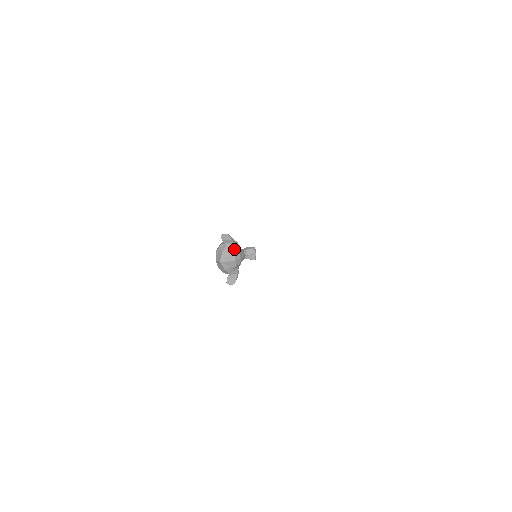
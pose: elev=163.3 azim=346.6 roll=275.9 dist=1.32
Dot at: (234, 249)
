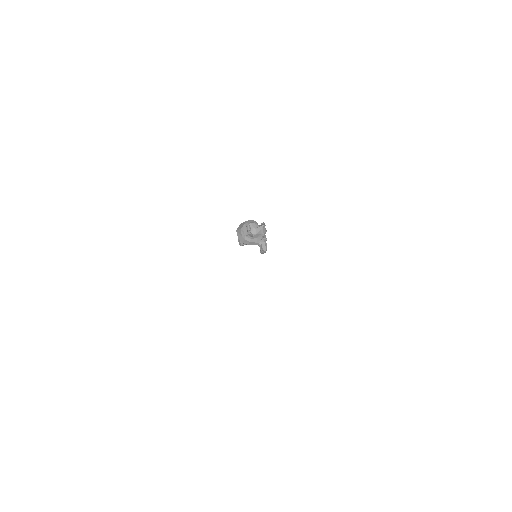
Dot at: (249, 237)
